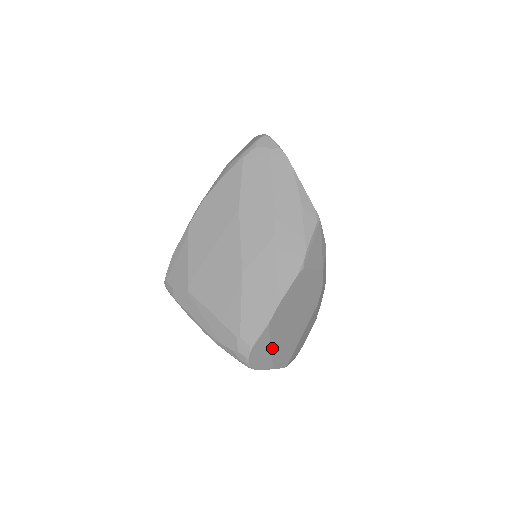
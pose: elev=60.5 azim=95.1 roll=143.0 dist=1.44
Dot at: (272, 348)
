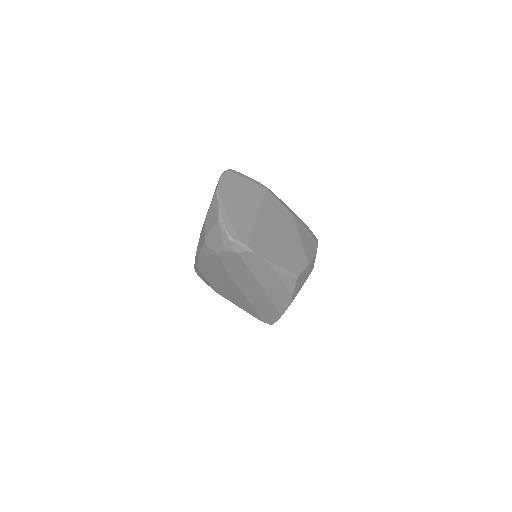
Dot at: occluded
